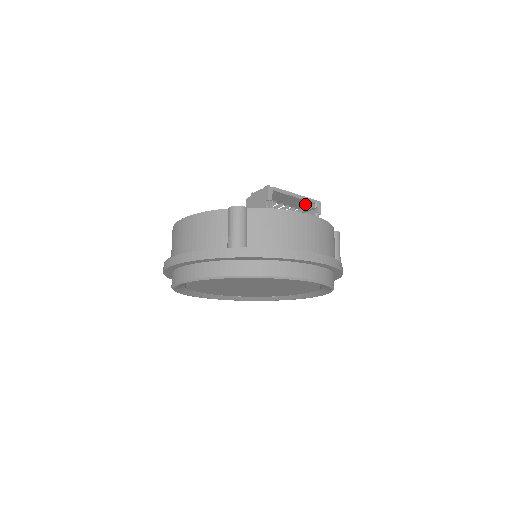
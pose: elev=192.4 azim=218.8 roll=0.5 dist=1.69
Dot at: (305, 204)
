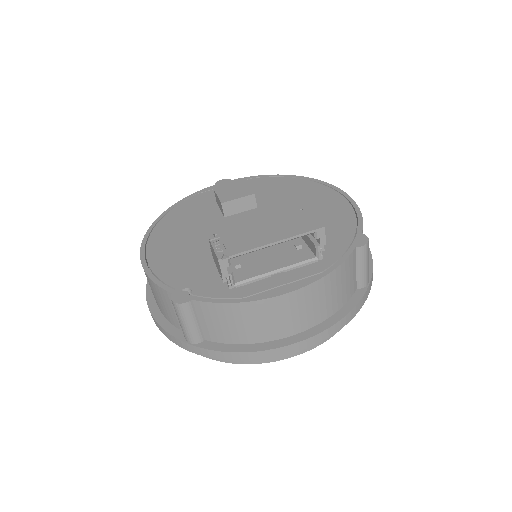
Dot at: (301, 228)
